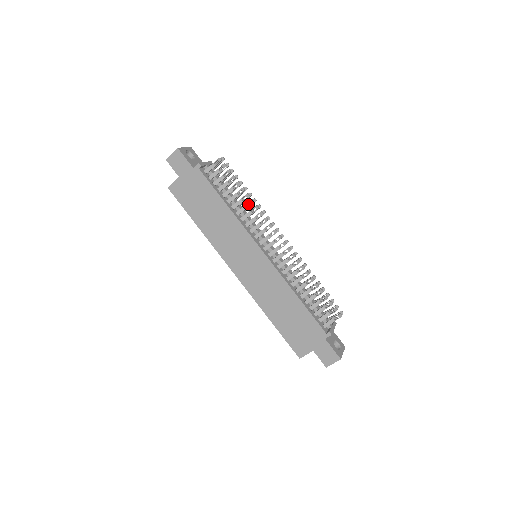
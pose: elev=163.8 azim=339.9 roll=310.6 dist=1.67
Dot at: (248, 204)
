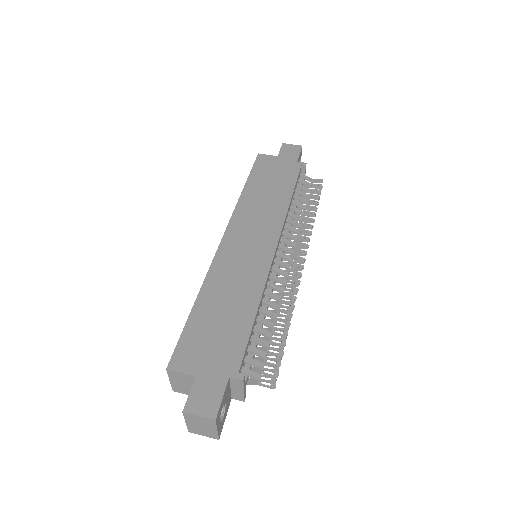
Dot at: (302, 223)
